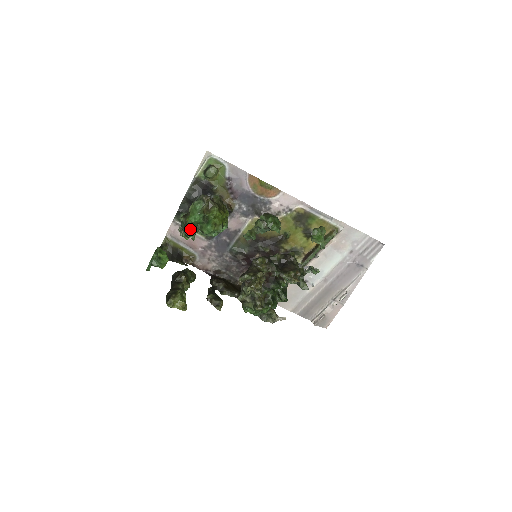
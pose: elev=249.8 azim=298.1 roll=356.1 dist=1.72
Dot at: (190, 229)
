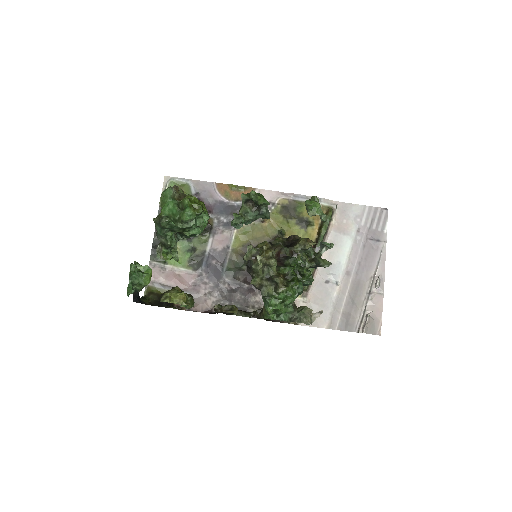
Dot at: (166, 217)
